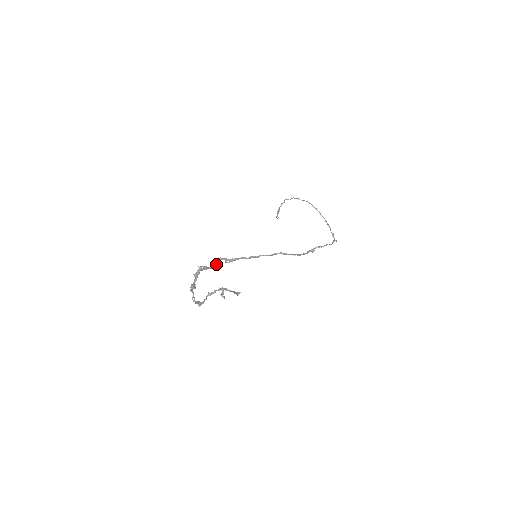
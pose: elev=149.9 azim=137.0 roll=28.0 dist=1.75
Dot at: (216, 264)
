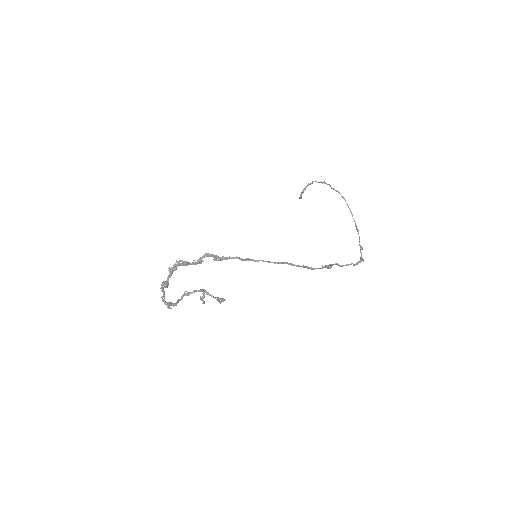
Dot at: (200, 260)
